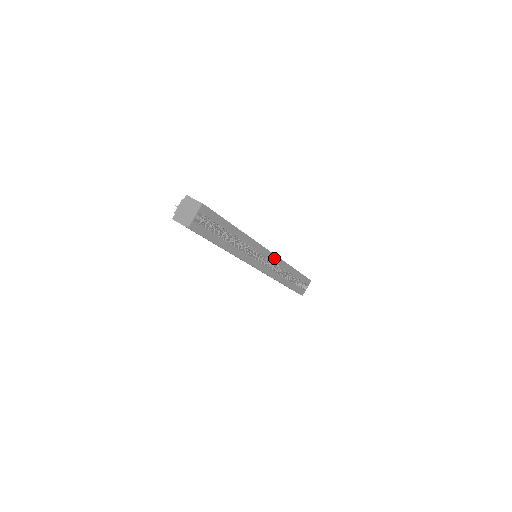
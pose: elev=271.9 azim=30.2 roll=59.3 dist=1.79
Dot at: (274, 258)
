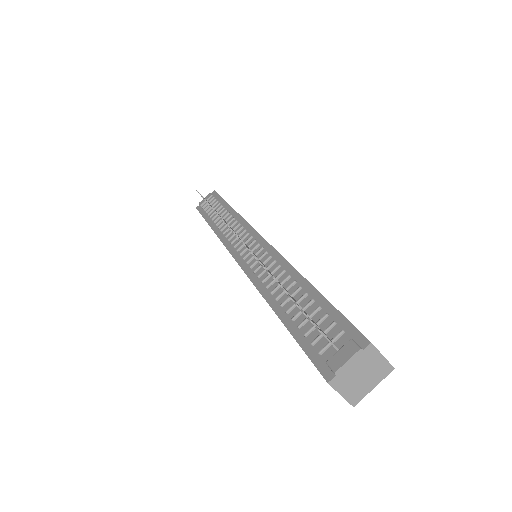
Dot at: occluded
